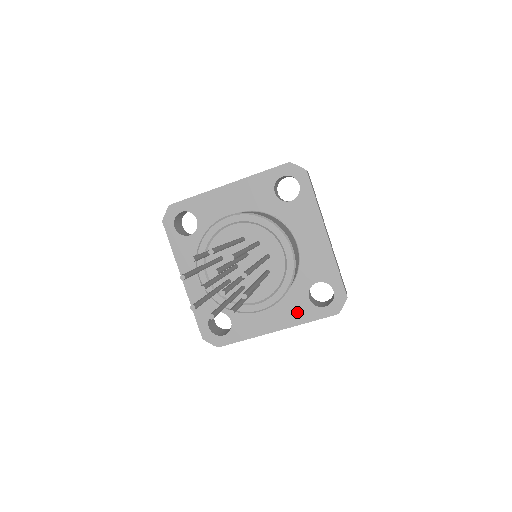
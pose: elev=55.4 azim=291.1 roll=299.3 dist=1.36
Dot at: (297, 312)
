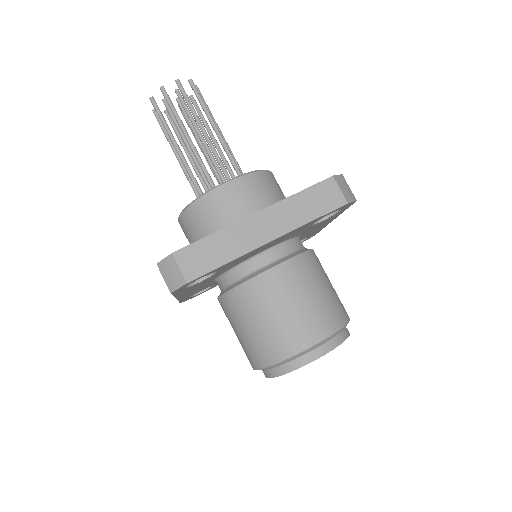
Dot at: occluded
